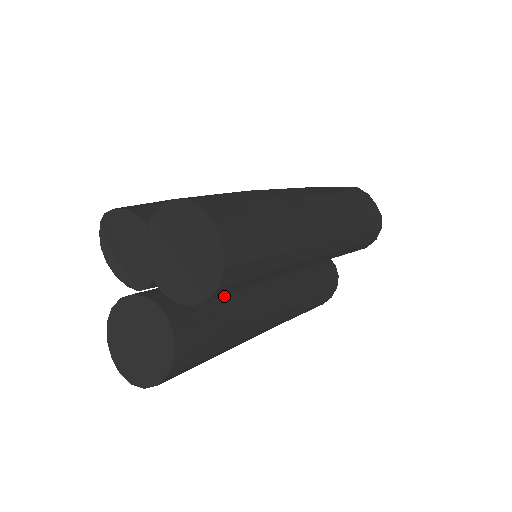
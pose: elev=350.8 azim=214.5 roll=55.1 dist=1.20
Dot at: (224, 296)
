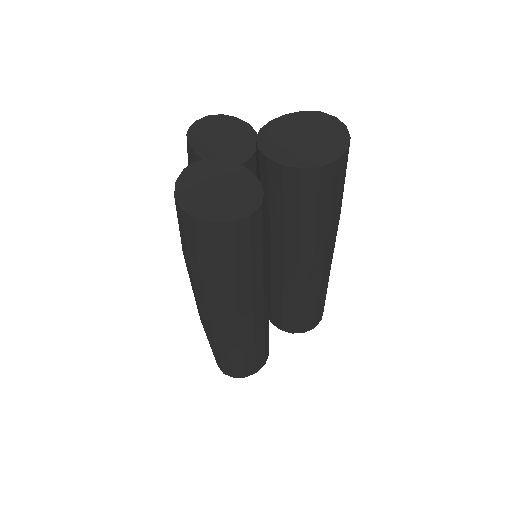
Dot at: occluded
